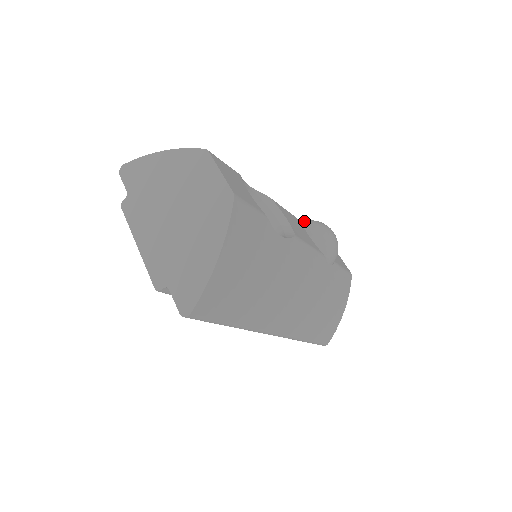
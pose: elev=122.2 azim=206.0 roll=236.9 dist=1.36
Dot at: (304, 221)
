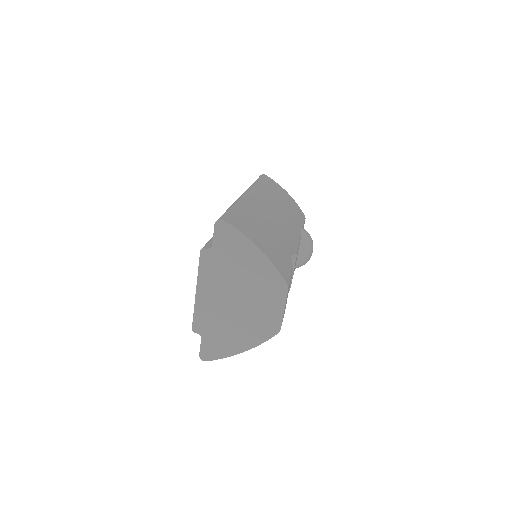
Dot at: (303, 237)
